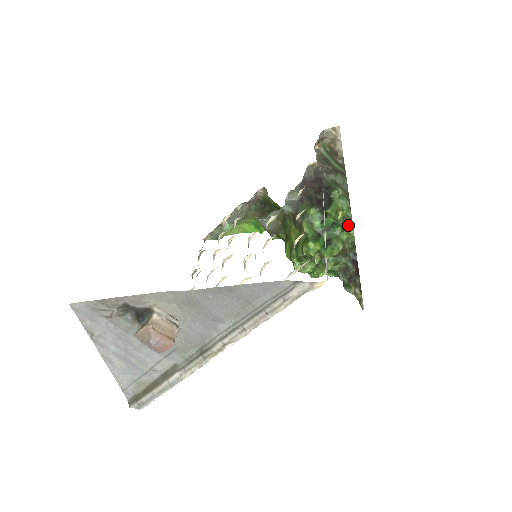
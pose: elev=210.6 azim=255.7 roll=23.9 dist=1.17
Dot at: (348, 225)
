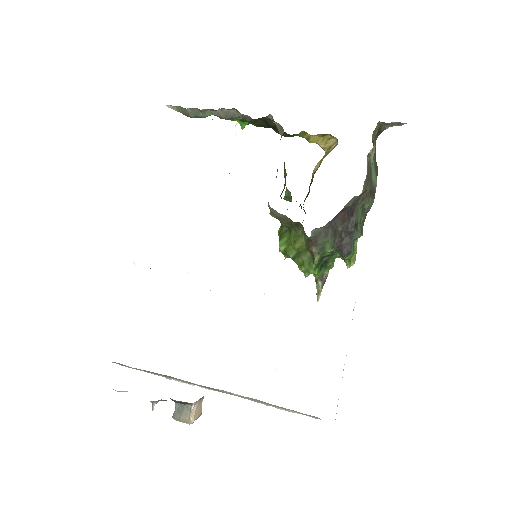
Dot at: occluded
